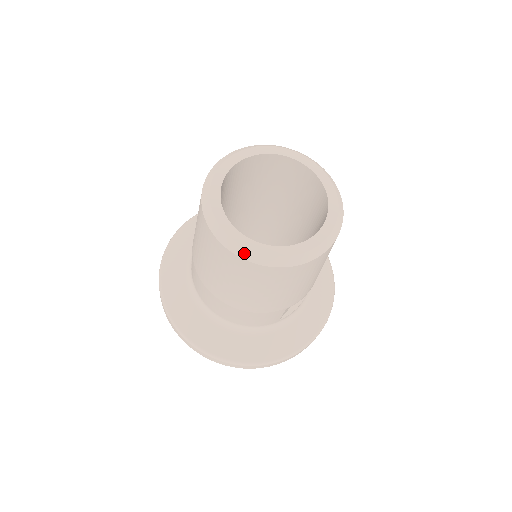
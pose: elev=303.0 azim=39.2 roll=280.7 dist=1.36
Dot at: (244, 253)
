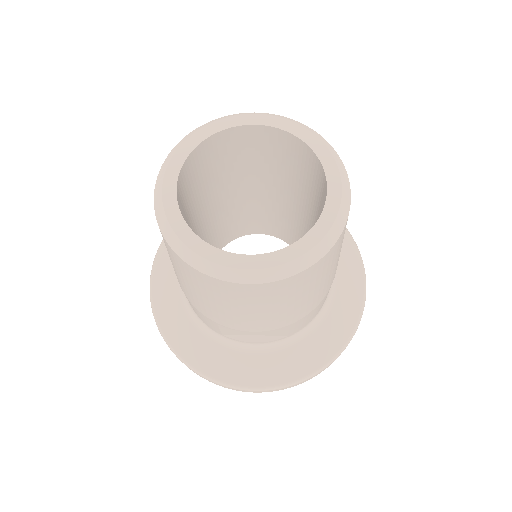
Dot at: (159, 207)
